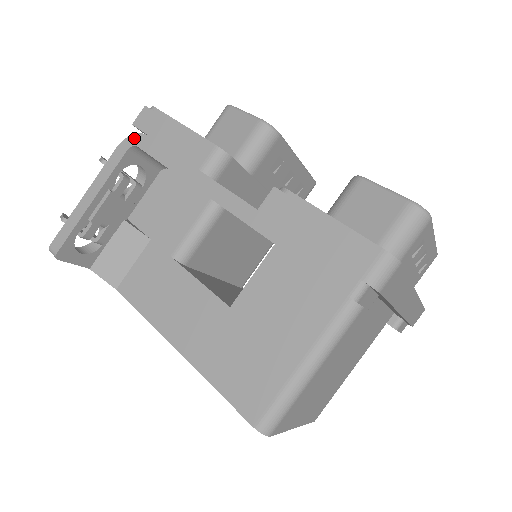
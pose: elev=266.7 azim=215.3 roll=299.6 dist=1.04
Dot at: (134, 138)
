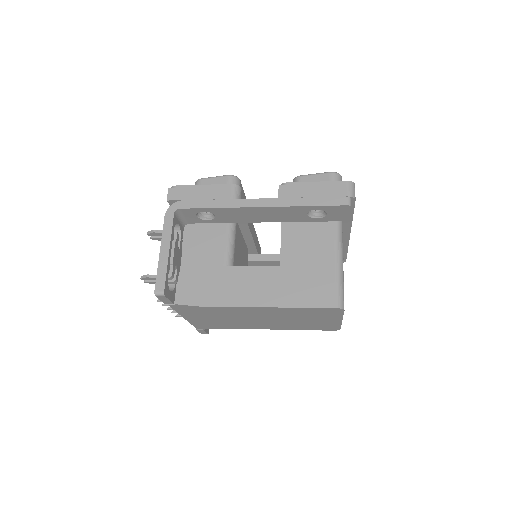
Dot at: (174, 206)
